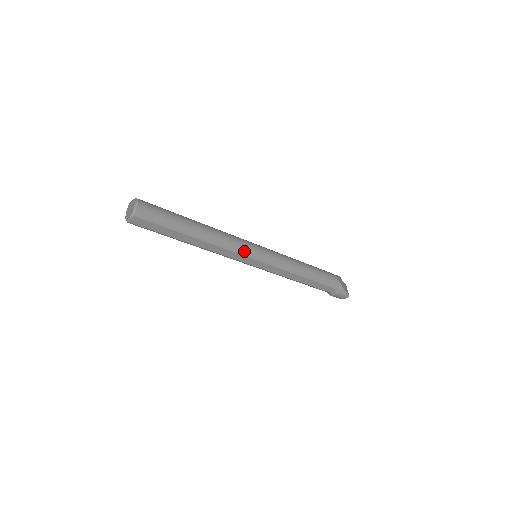
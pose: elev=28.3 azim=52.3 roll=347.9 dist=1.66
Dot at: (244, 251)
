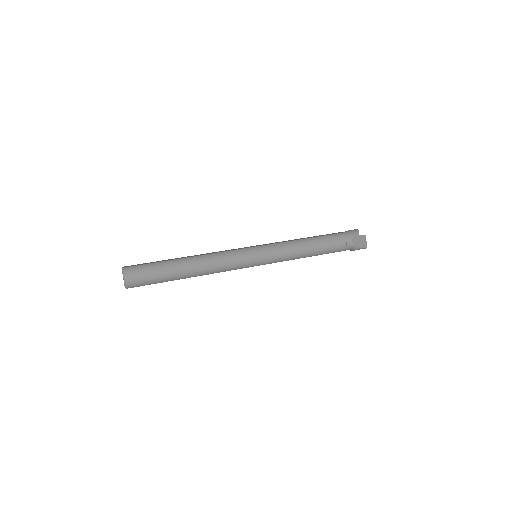
Dot at: (239, 267)
